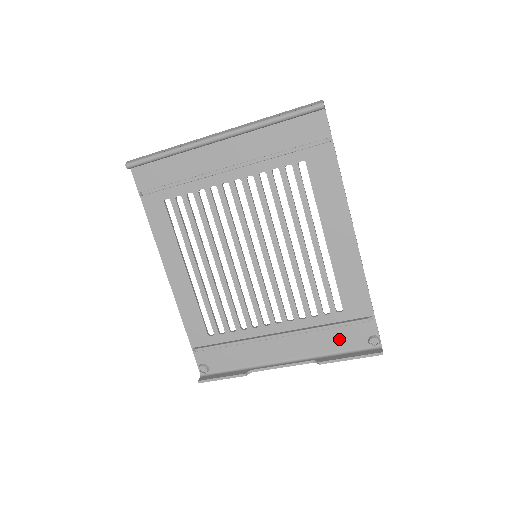
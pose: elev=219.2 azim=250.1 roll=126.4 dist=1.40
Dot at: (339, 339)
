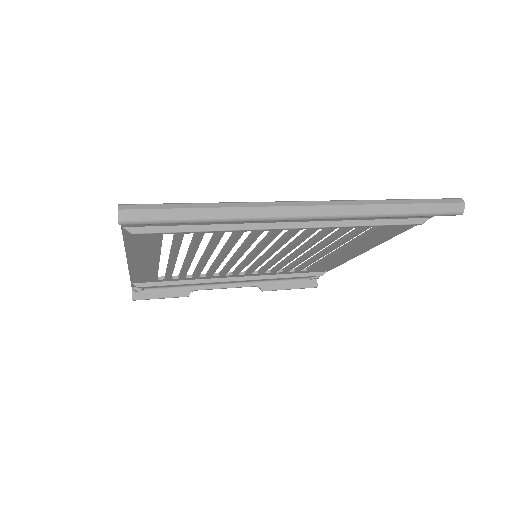
Dot at: occluded
